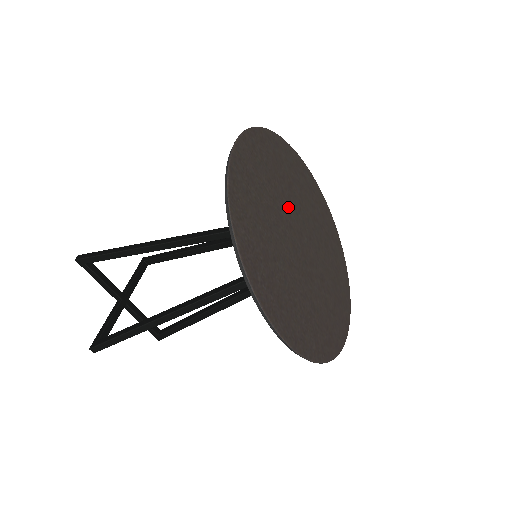
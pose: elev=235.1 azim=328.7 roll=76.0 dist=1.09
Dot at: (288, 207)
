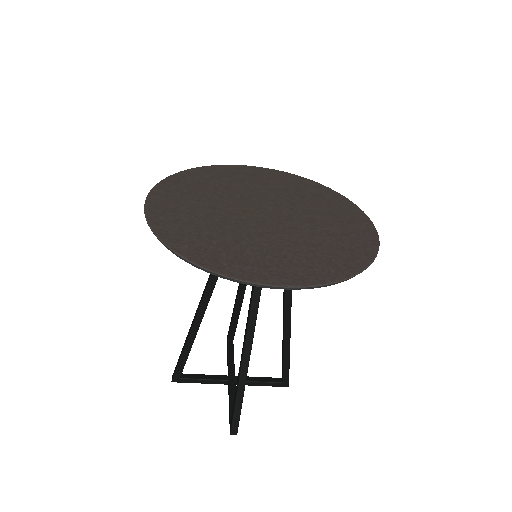
Dot at: (233, 202)
